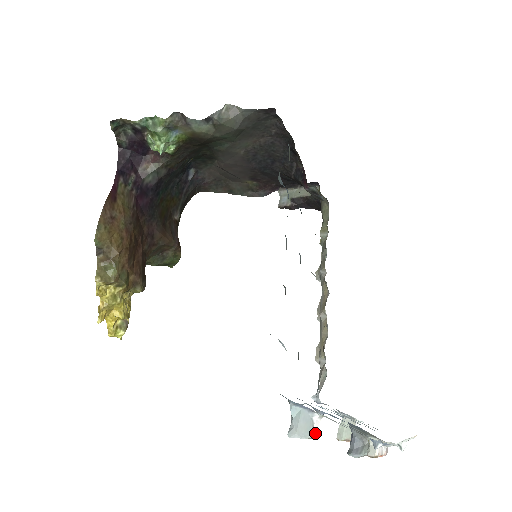
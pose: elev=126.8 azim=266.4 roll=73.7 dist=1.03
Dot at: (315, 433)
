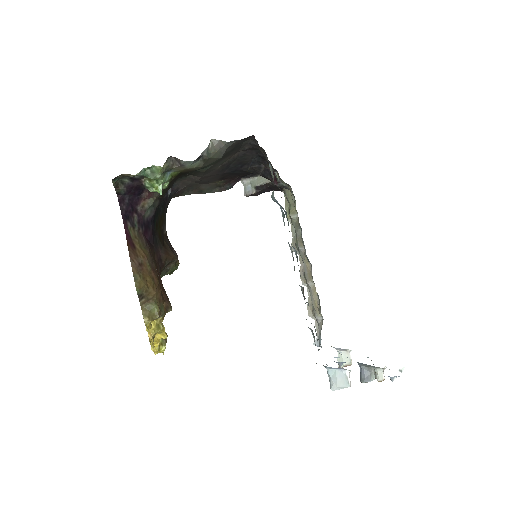
Dot at: (350, 383)
